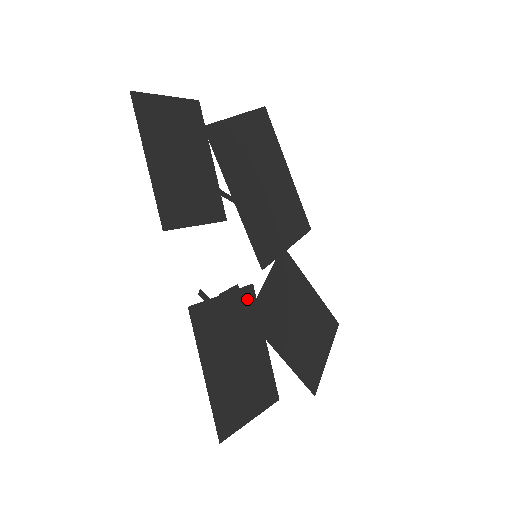
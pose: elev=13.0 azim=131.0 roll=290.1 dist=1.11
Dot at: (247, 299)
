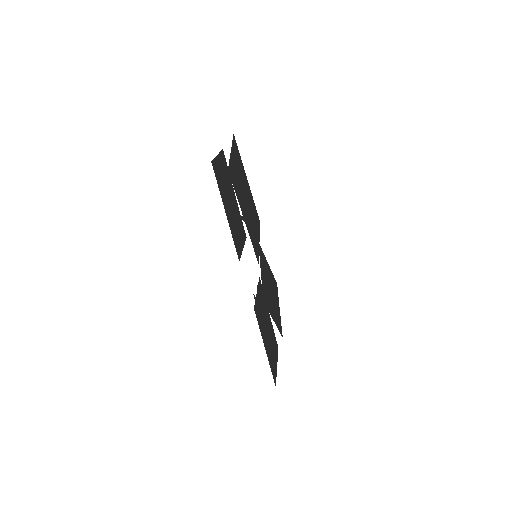
Dot at: (261, 289)
